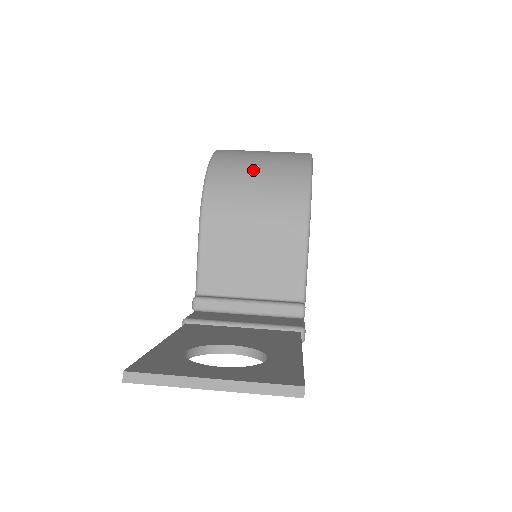
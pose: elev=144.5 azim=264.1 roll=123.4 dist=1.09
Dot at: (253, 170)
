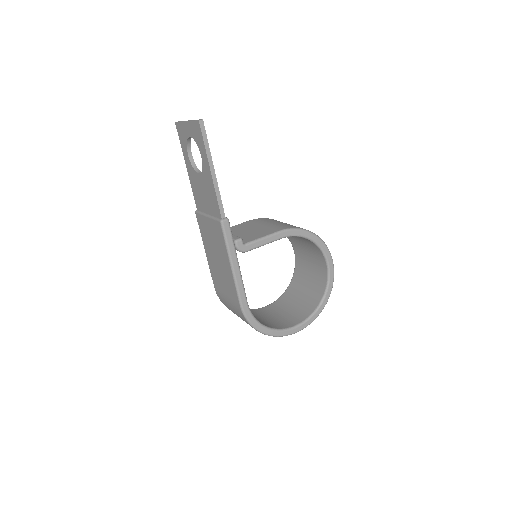
Dot at: occluded
